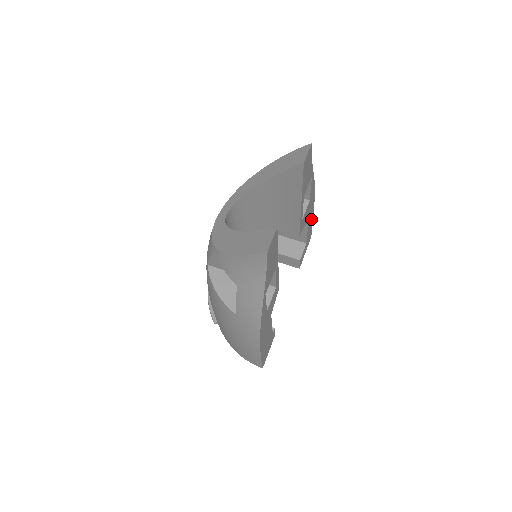
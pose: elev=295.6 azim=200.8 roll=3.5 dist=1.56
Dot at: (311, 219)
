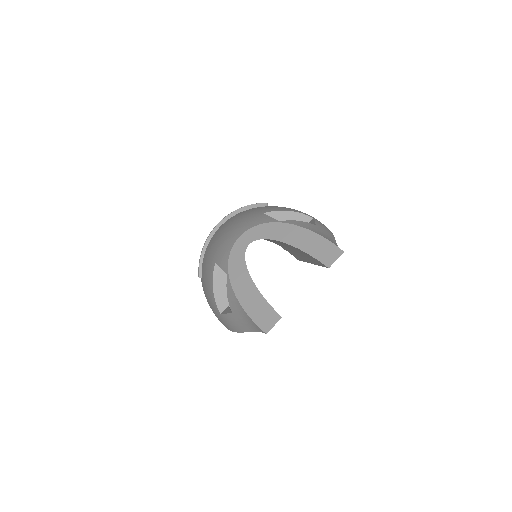
Dot at: occluded
